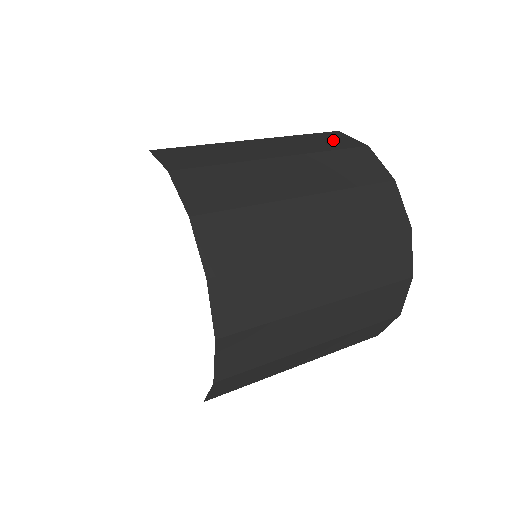
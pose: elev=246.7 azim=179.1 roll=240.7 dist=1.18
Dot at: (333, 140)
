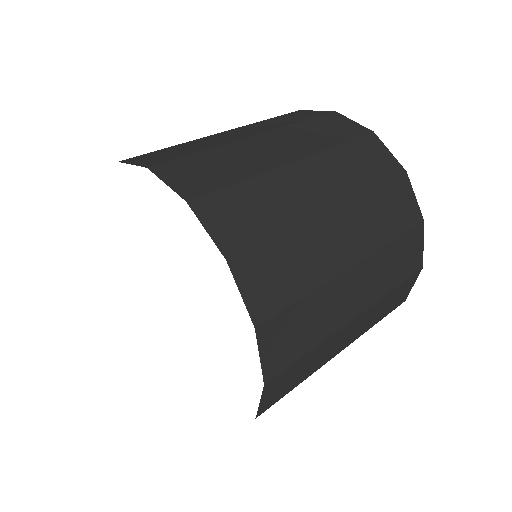
Dot at: occluded
